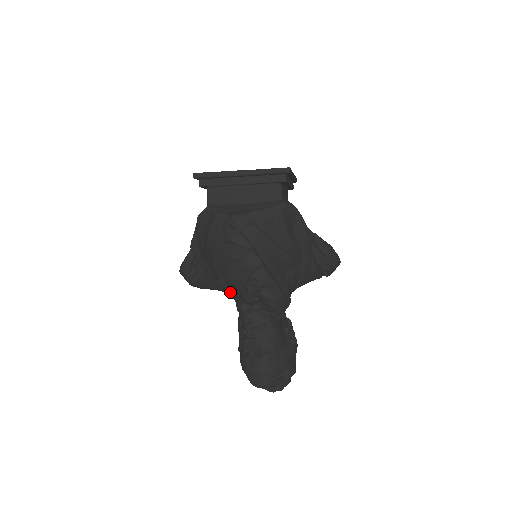
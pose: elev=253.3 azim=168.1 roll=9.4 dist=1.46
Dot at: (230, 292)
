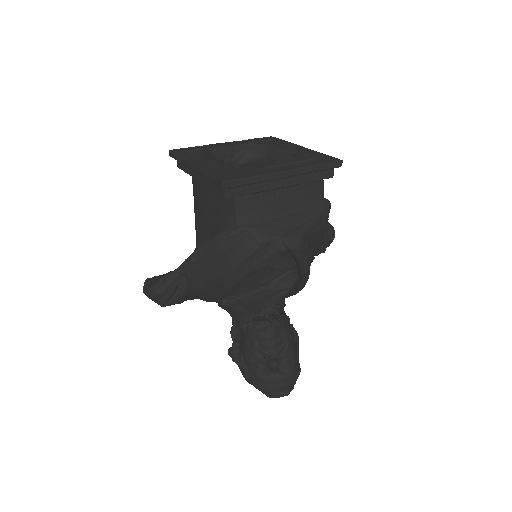
Dot at: (236, 310)
